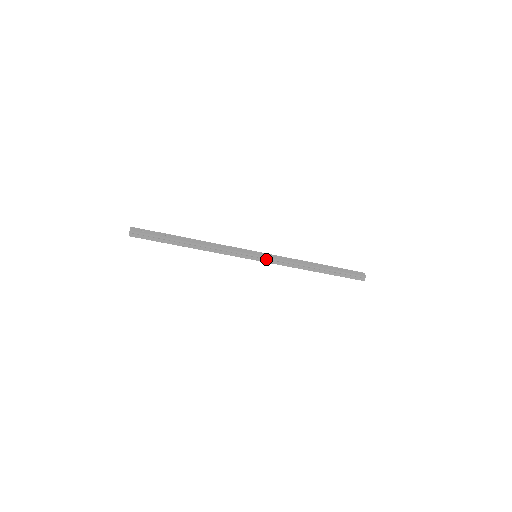
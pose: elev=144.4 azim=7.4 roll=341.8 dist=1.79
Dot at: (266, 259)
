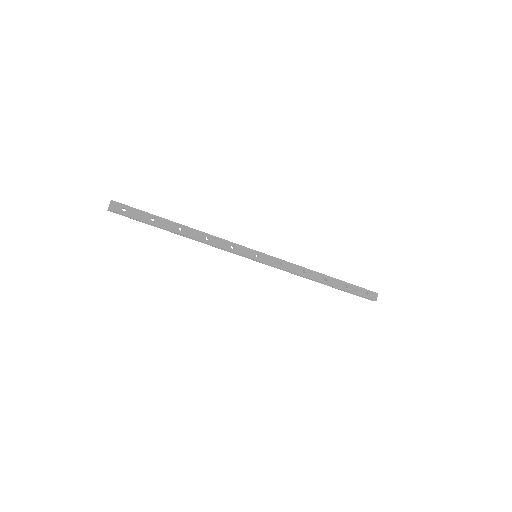
Dot at: (266, 263)
